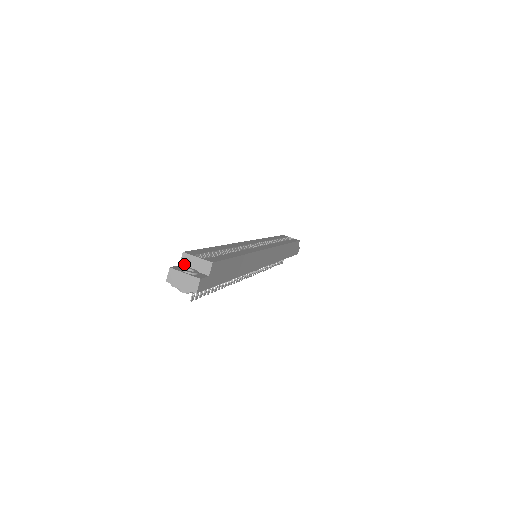
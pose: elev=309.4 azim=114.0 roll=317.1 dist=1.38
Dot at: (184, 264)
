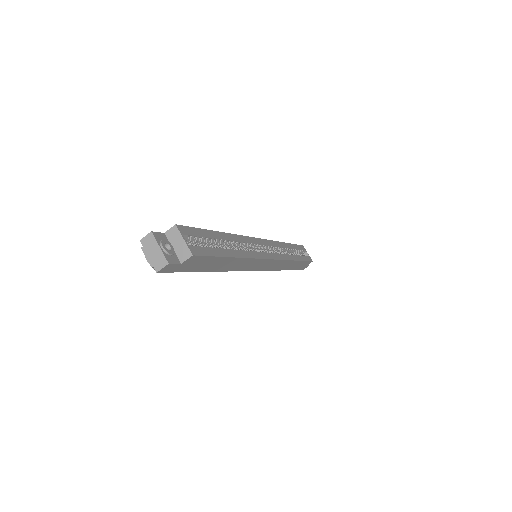
Dot at: (169, 235)
